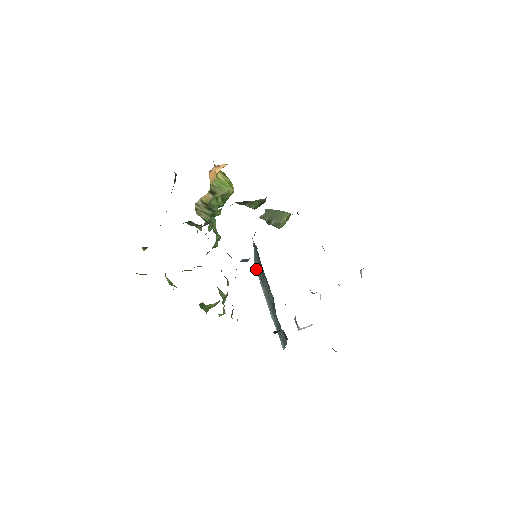
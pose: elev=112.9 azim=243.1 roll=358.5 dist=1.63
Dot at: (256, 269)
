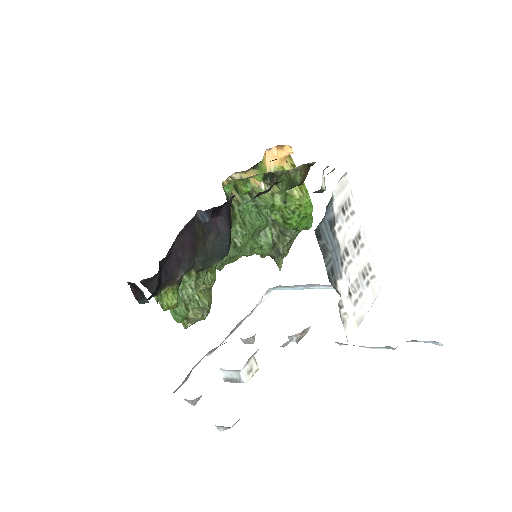
Dot at: occluded
